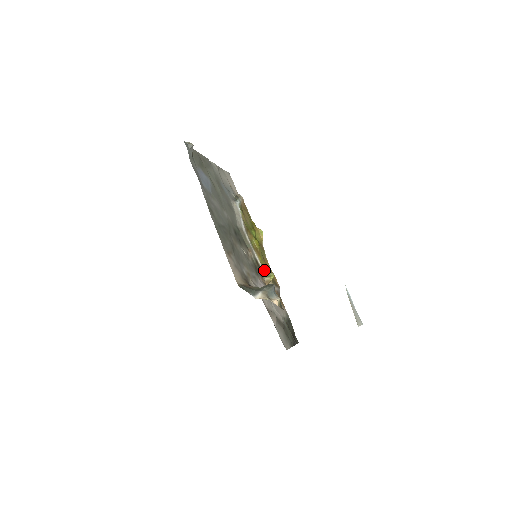
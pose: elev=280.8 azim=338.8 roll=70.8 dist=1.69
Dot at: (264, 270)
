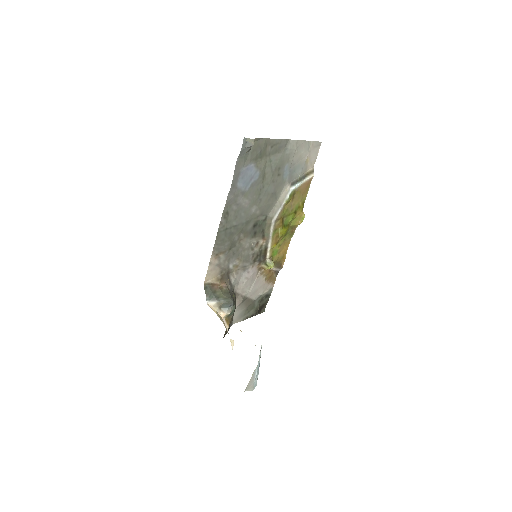
Dot at: (269, 257)
